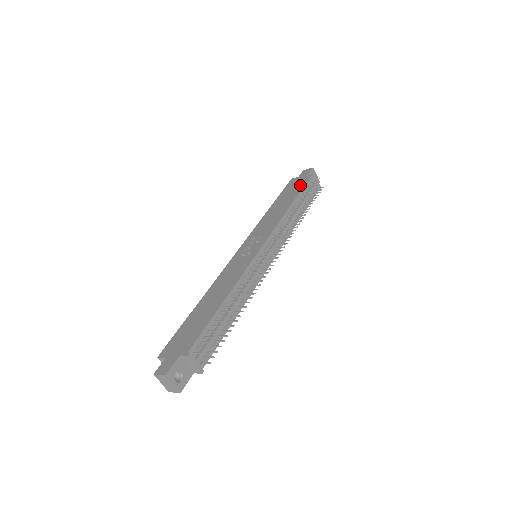
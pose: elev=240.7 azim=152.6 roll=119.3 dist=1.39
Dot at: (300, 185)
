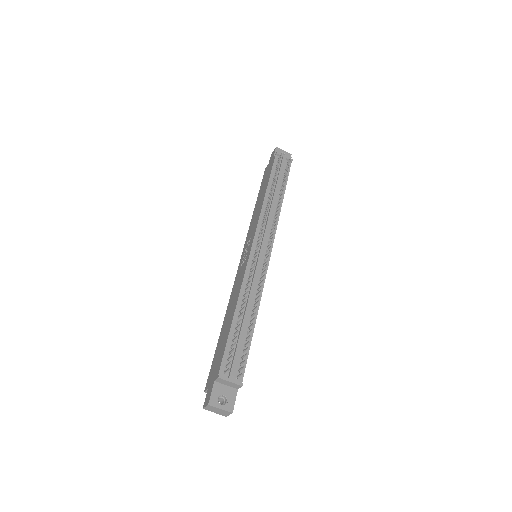
Dot at: (269, 170)
